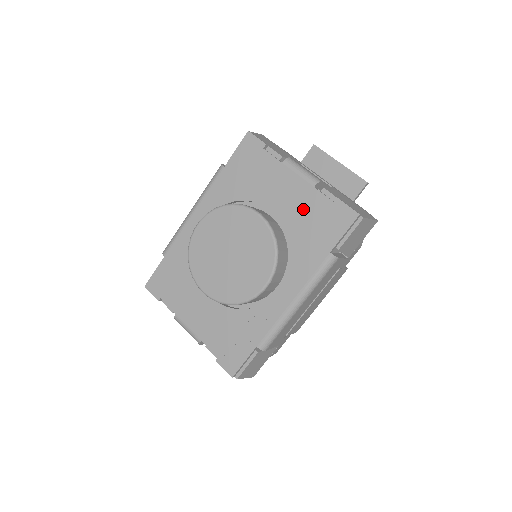
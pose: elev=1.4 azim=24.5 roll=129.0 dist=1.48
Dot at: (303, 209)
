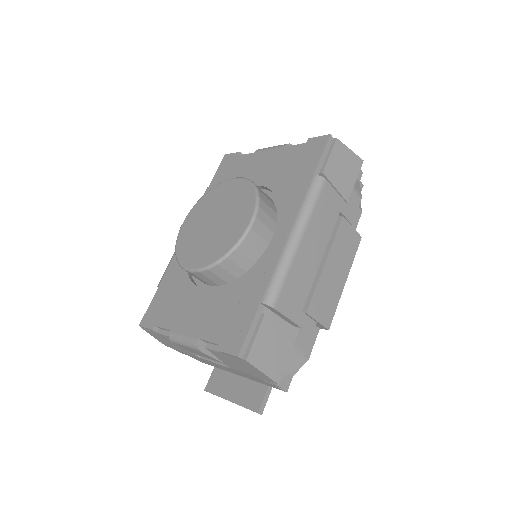
Dot at: (280, 165)
